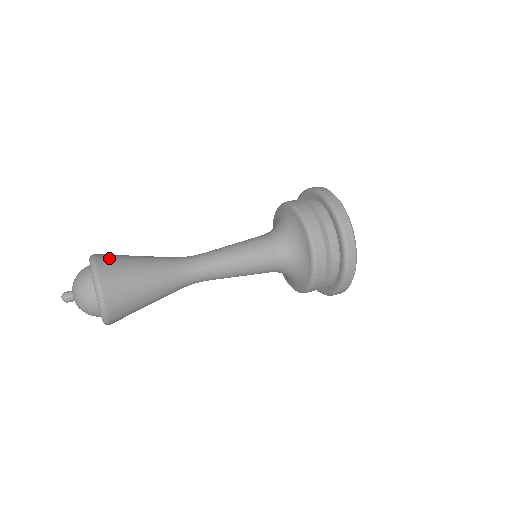
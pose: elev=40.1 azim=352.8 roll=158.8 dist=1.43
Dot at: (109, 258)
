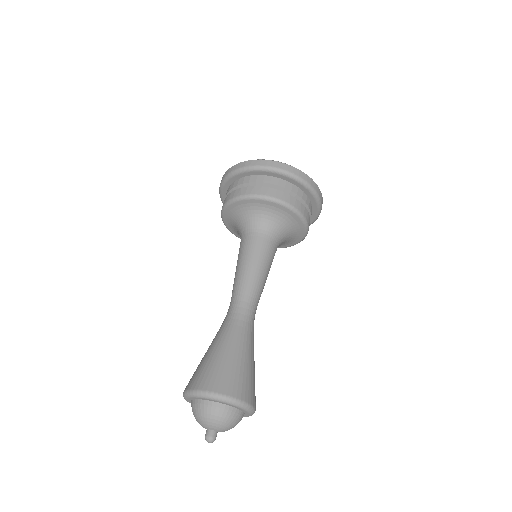
Dot at: (220, 380)
